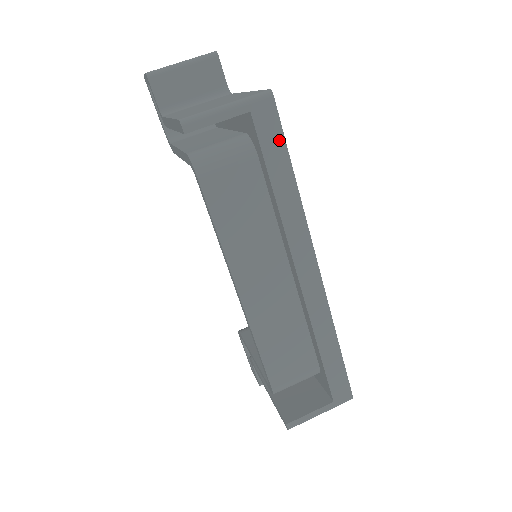
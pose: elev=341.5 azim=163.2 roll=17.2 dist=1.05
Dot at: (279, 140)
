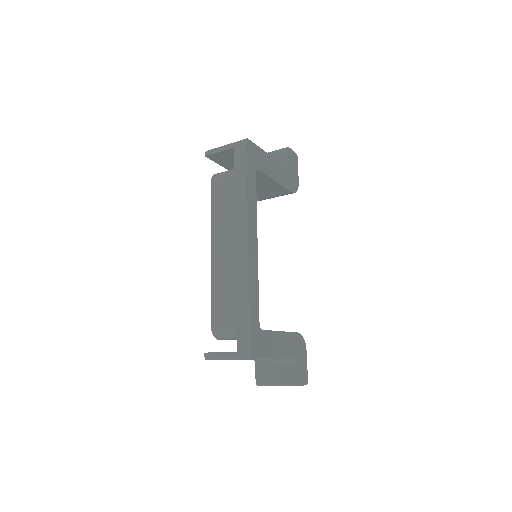
Dot at: (244, 162)
